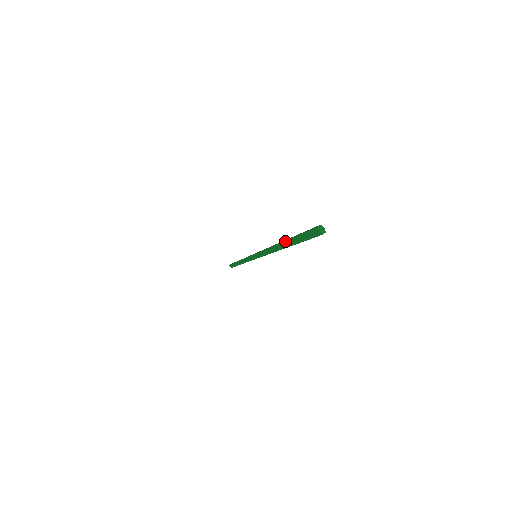
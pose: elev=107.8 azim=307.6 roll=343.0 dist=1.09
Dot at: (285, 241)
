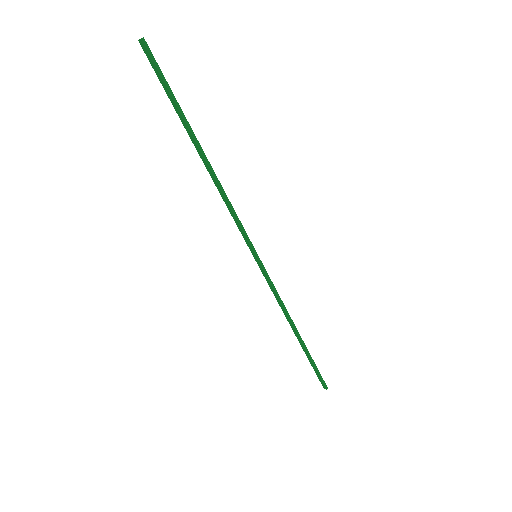
Dot at: (187, 132)
